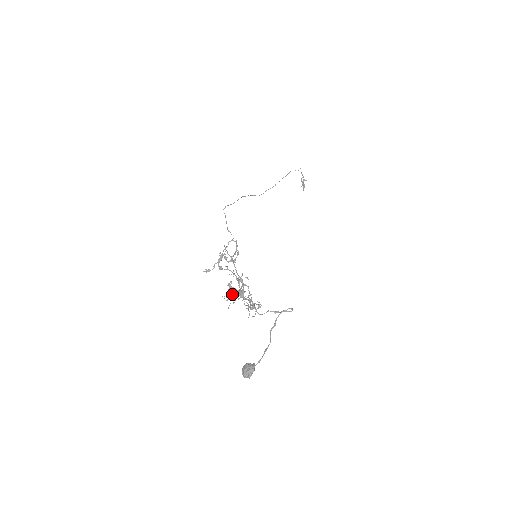
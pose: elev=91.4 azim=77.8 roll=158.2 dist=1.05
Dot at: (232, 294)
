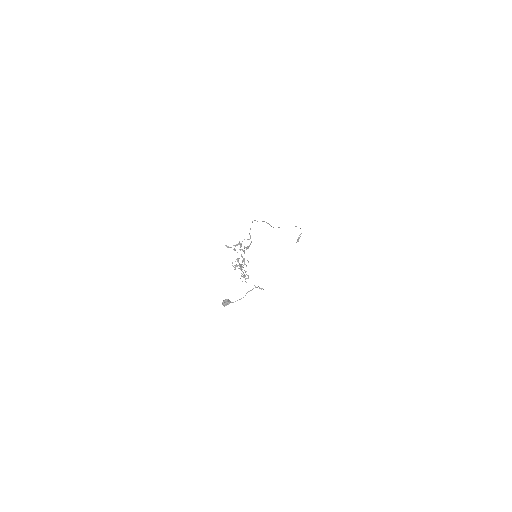
Dot at: (236, 265)
